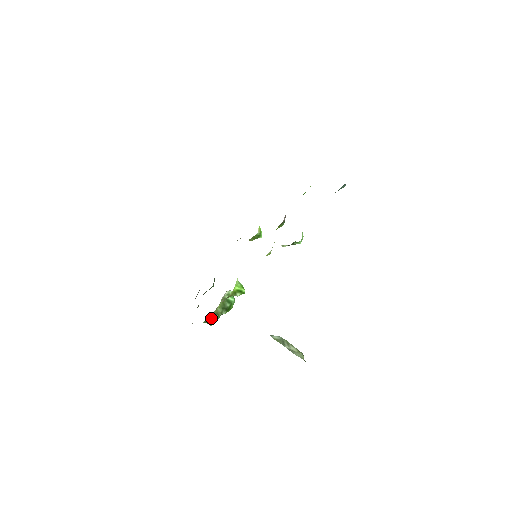
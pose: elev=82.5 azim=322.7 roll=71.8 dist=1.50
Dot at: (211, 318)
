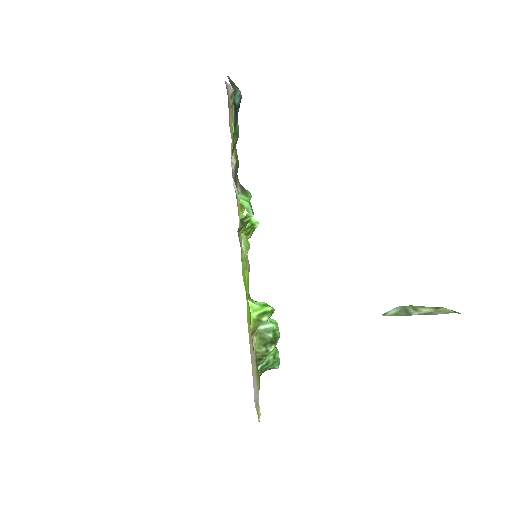
Dot at: (264, 363)
